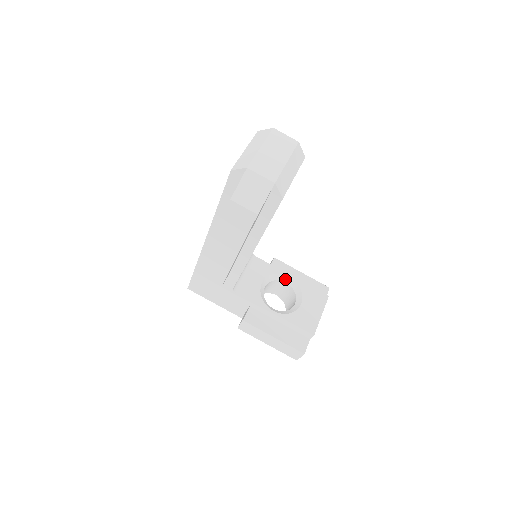
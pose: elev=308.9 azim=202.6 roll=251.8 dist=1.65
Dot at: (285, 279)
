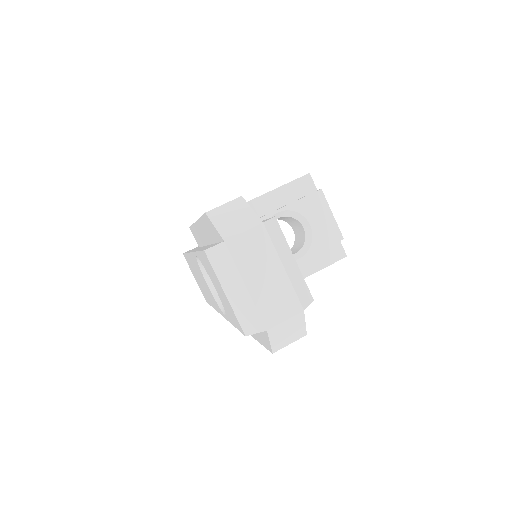
Dot at: (276, 217)
